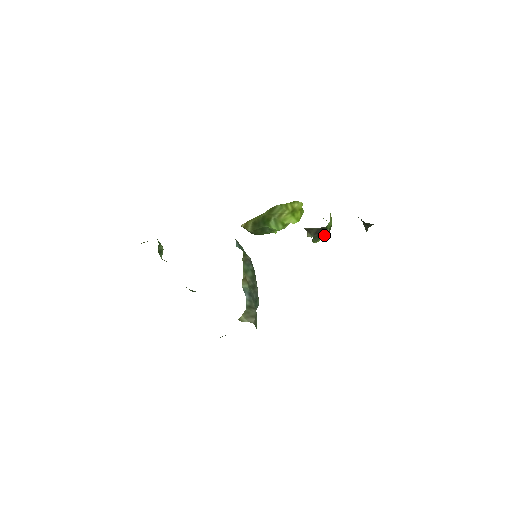
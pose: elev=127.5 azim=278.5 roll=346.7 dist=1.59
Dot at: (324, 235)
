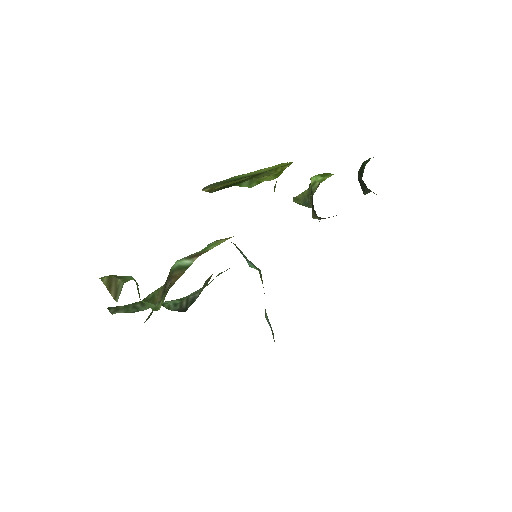
Dot at: occluded
